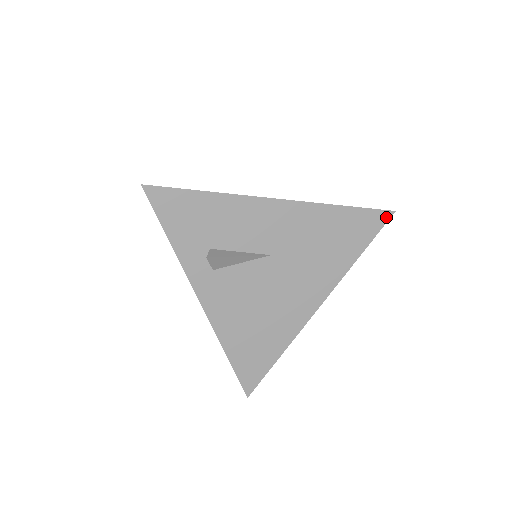
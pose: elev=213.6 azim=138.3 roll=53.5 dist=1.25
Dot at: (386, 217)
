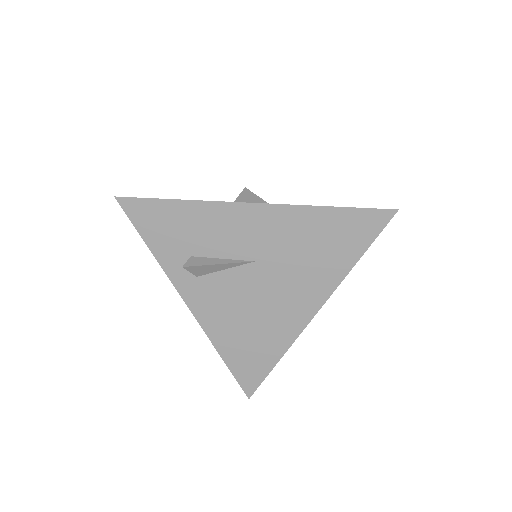
Dot at: (387, 217)
